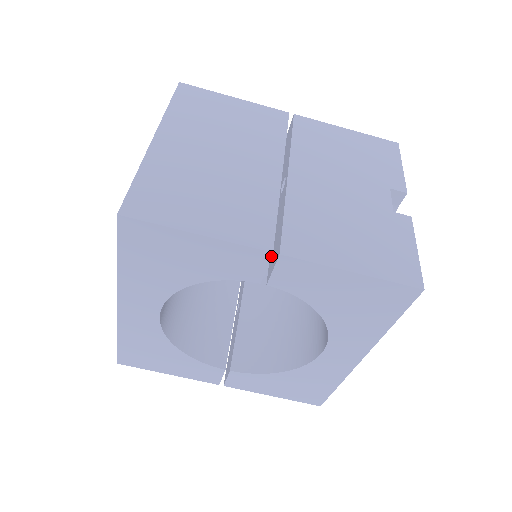
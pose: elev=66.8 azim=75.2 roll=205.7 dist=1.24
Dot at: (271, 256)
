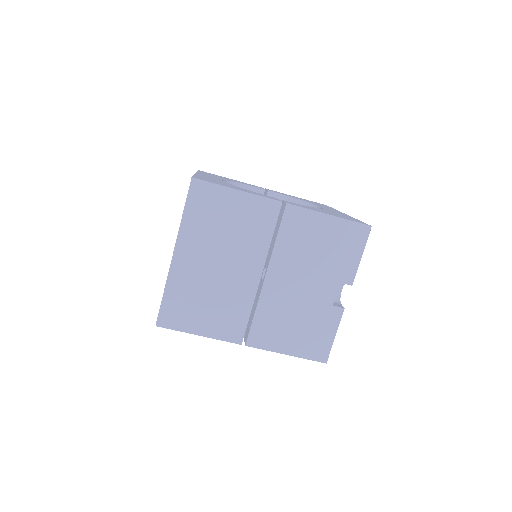
Dot at: (241, 343)
